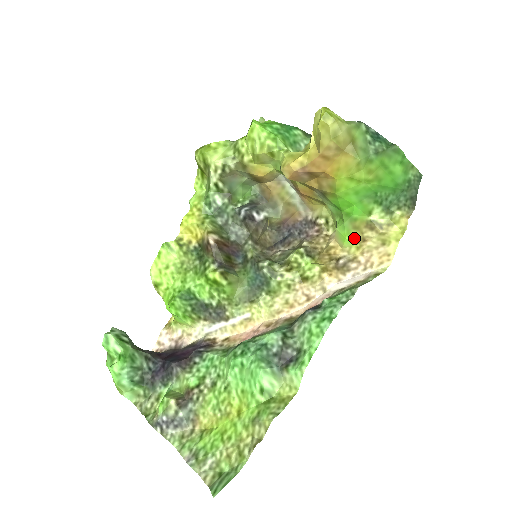
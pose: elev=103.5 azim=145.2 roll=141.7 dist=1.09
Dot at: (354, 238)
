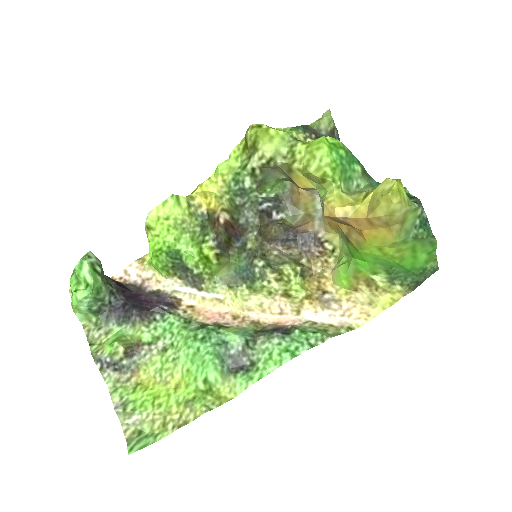
Dot at: (349, 284)
